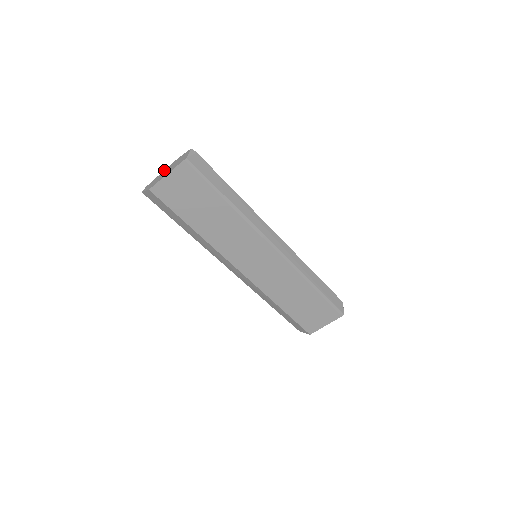
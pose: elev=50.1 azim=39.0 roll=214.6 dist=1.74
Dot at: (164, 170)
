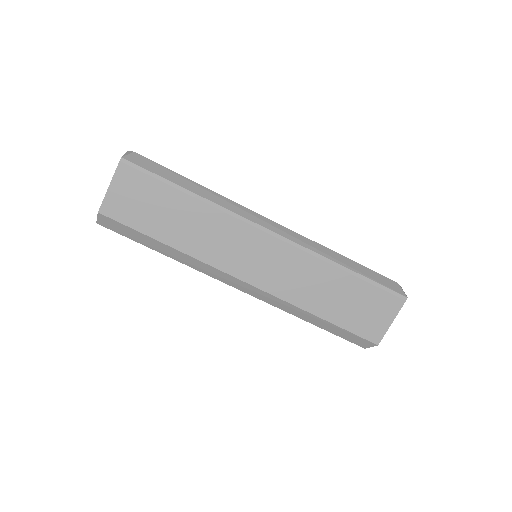
Dot at: occluded
